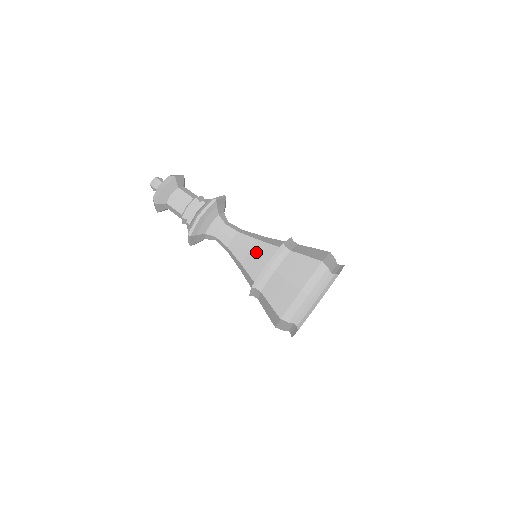
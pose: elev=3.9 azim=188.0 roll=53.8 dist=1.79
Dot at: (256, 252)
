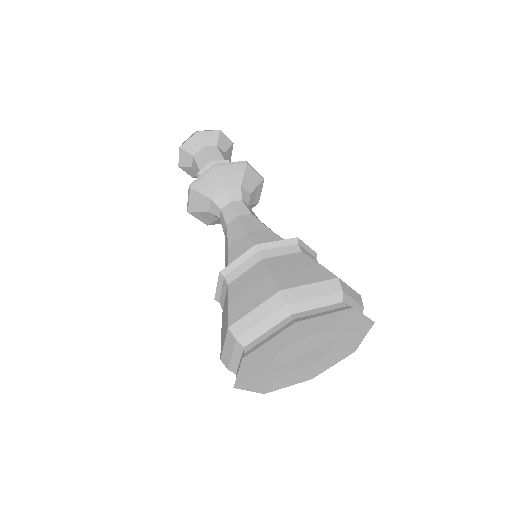
Dot at: occluded
